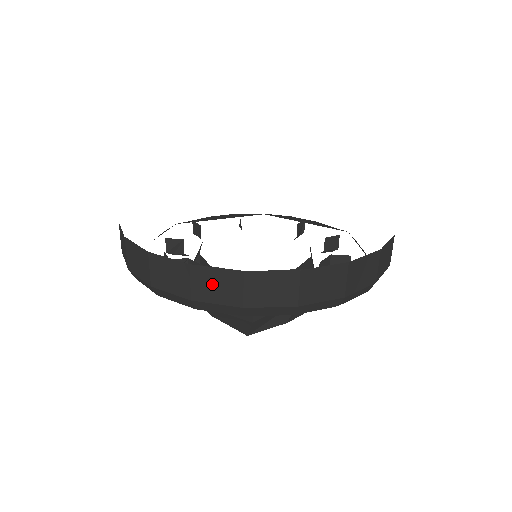
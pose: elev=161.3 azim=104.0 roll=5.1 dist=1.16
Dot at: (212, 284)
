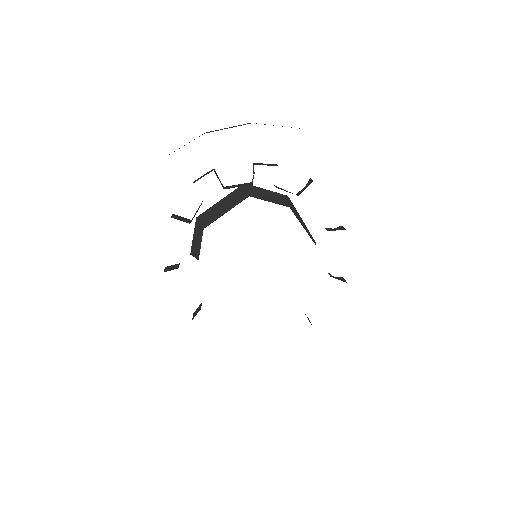
Dot at: occluded
